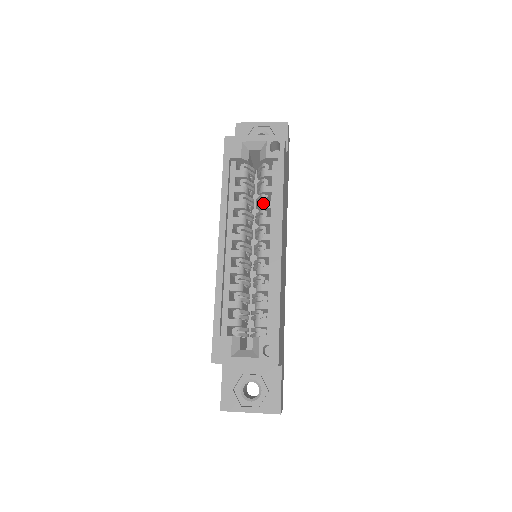
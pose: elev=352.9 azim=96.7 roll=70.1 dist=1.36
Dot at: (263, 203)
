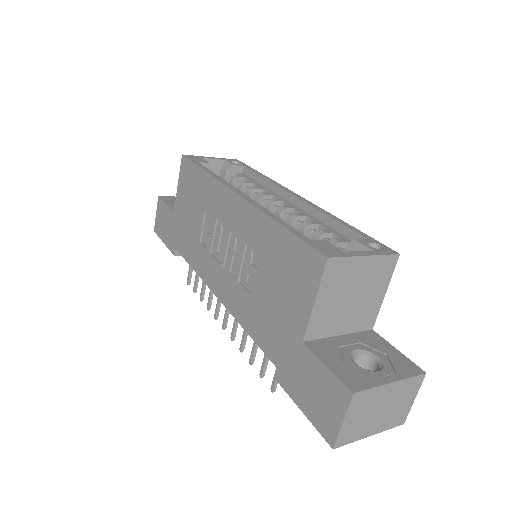
Dot at: (253, 187)
